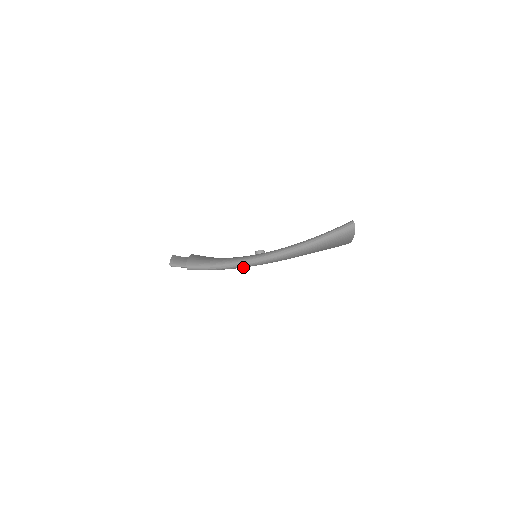
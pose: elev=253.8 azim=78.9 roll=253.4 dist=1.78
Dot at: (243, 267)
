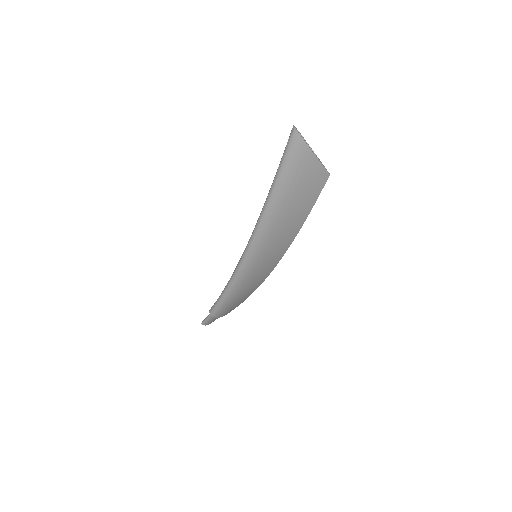
Dot at: (244, 273)
